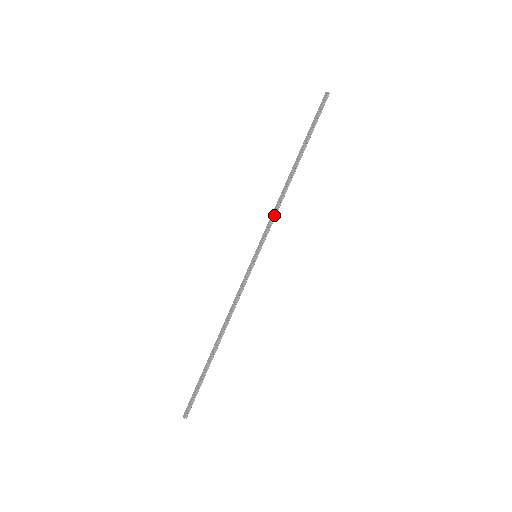
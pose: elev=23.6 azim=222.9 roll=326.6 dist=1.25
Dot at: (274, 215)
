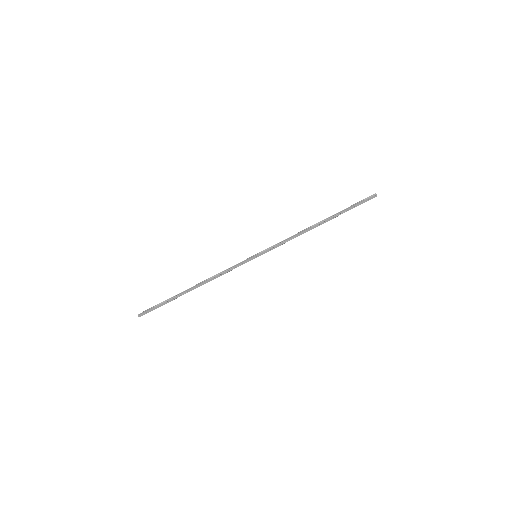
Dot at: occluded
